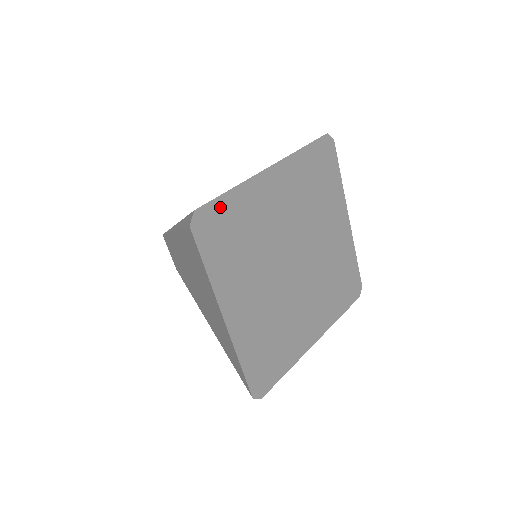
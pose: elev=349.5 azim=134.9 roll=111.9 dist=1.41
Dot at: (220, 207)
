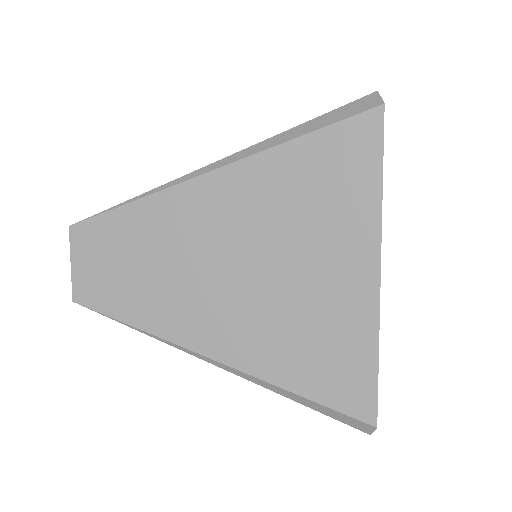
Dot at: occluded
